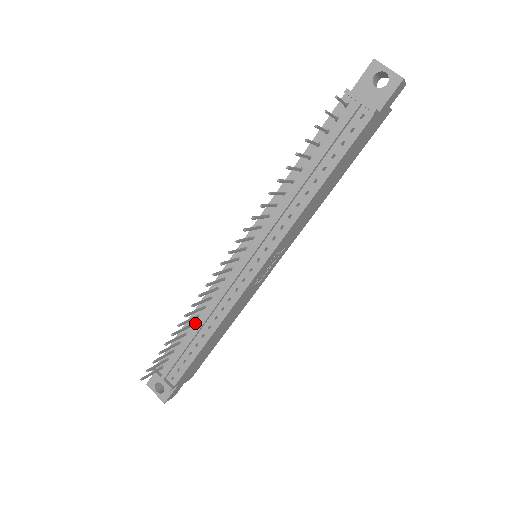
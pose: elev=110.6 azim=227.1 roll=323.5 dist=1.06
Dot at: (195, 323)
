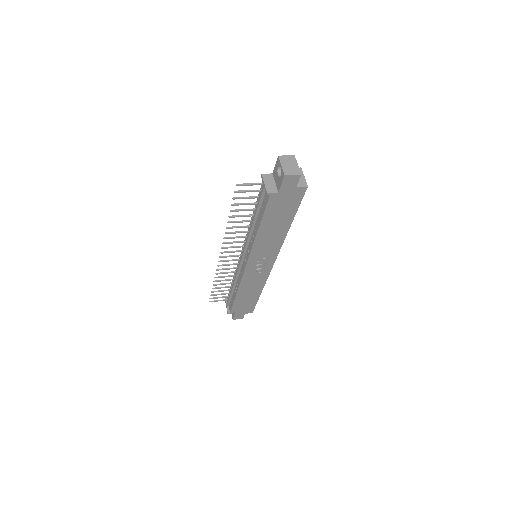
Dot at: occluded
